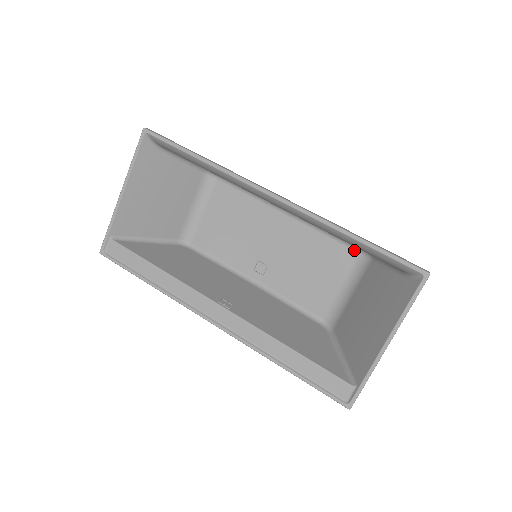
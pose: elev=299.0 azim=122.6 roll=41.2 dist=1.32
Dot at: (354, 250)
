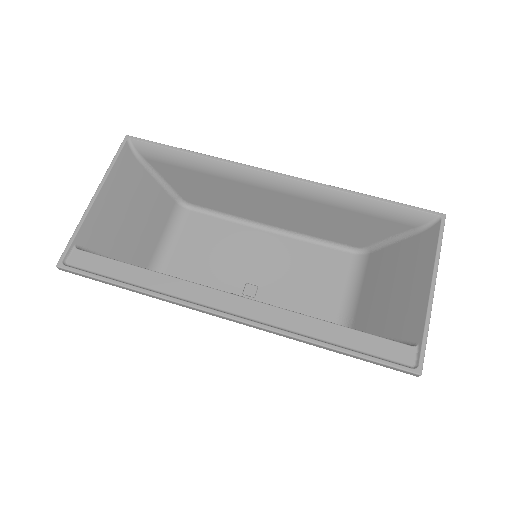
Dot at: (347, 252)
